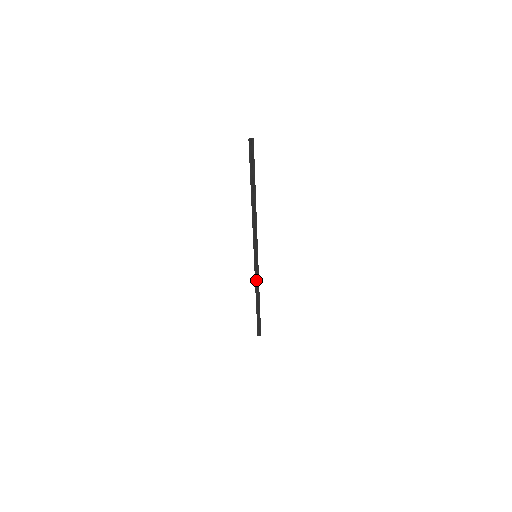
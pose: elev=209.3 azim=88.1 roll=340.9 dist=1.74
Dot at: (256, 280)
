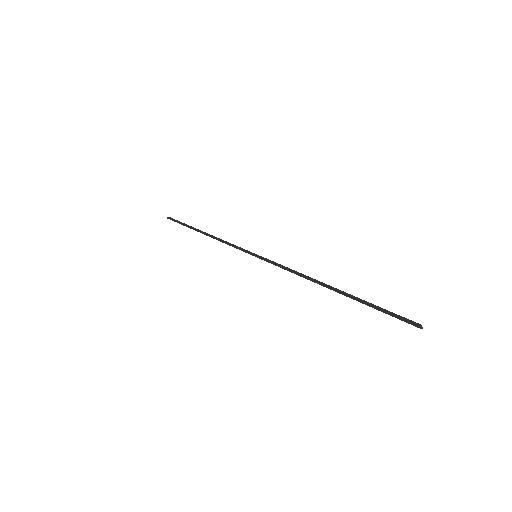
Dot at: (227, 244)
